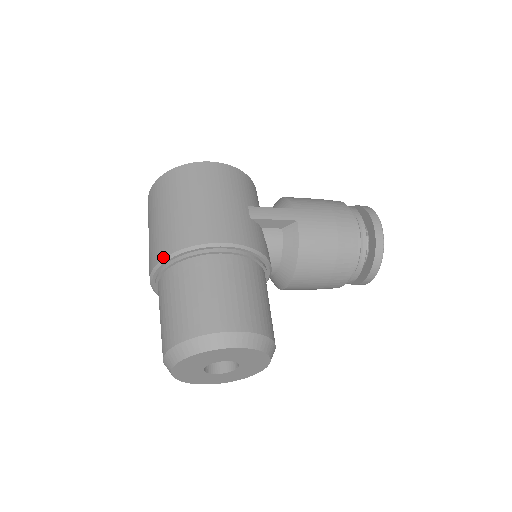
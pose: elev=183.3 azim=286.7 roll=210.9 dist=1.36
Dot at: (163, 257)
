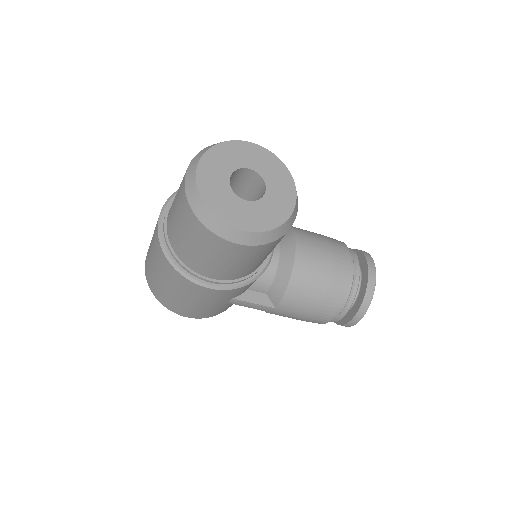
Dot at: (175, 192)
